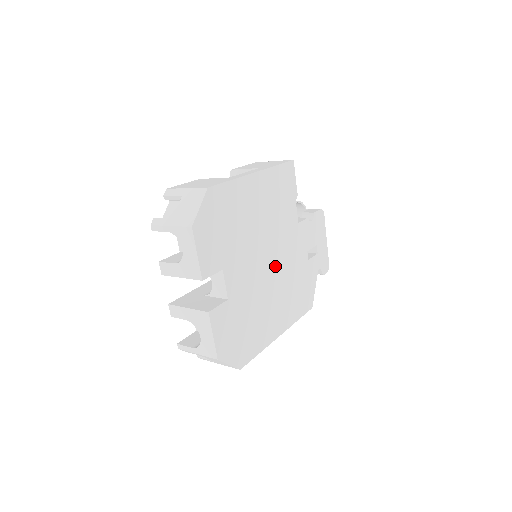
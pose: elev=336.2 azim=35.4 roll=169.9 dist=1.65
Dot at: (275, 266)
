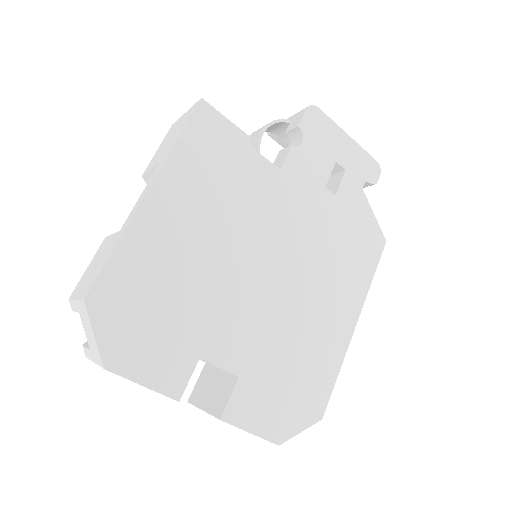
Dot at: (284, 262)
